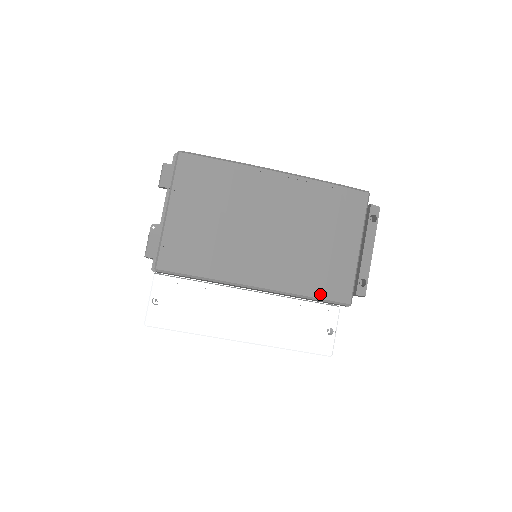
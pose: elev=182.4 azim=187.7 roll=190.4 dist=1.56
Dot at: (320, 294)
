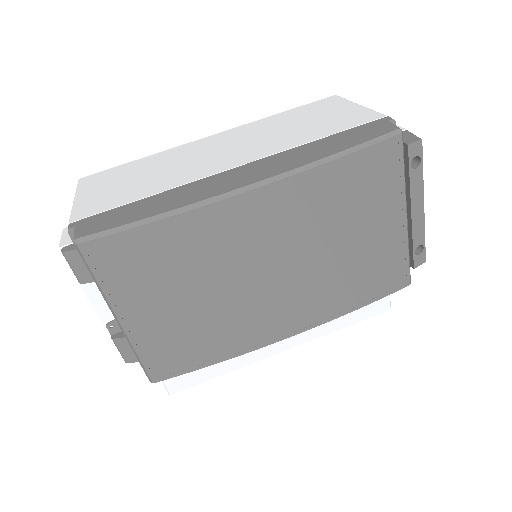
Dot at: (370, 299)
